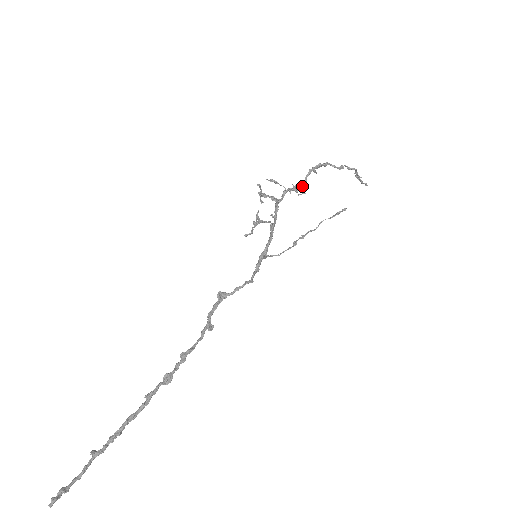
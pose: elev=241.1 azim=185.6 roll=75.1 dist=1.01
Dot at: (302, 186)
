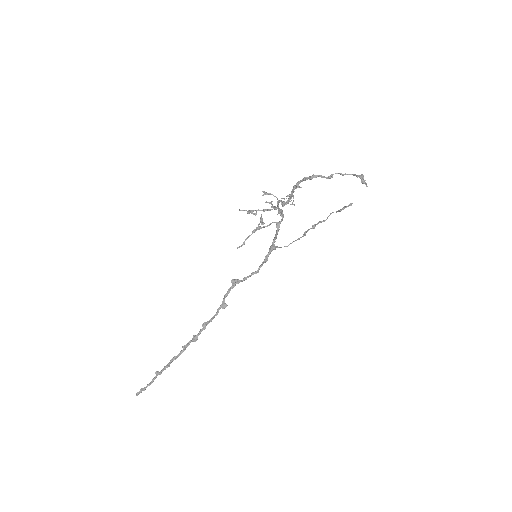
Dot at: (287, 201)
